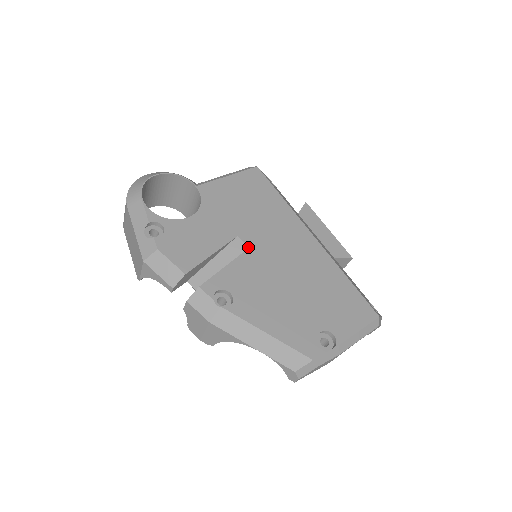
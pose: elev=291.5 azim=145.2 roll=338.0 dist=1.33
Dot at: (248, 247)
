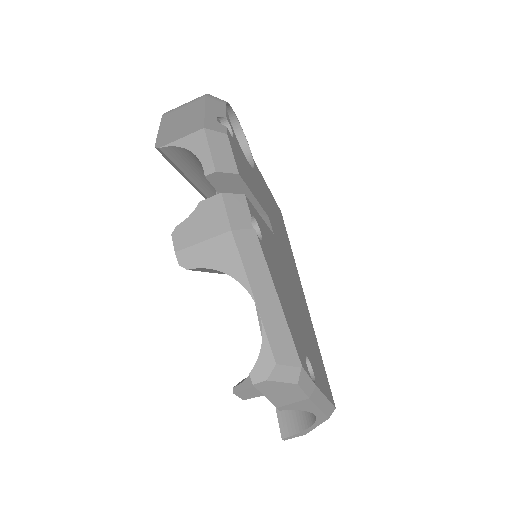
Dot at: (273, 233)
